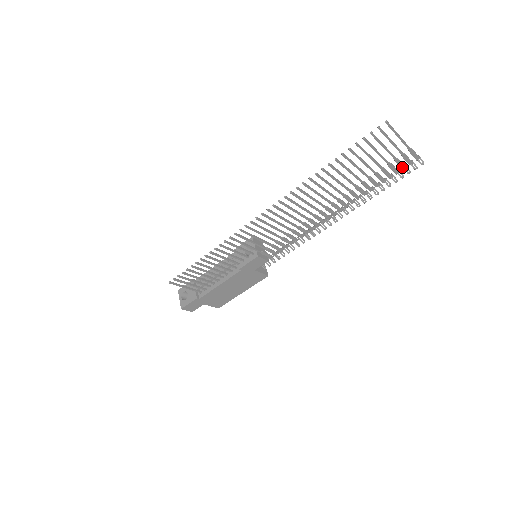
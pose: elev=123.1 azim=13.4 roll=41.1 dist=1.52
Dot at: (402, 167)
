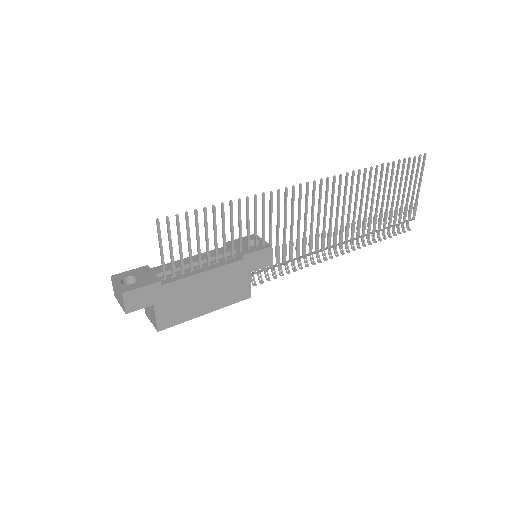
Dot at: (404, 219)
